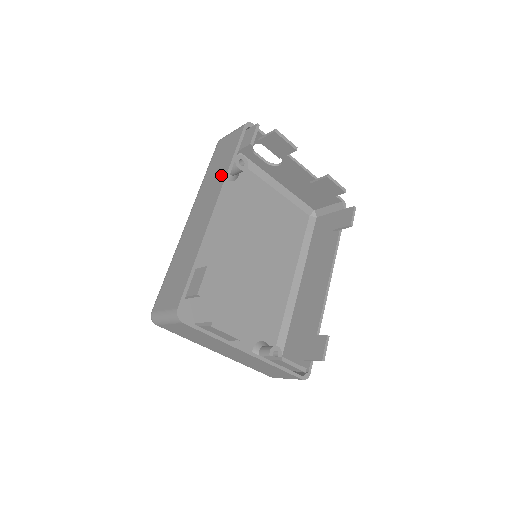
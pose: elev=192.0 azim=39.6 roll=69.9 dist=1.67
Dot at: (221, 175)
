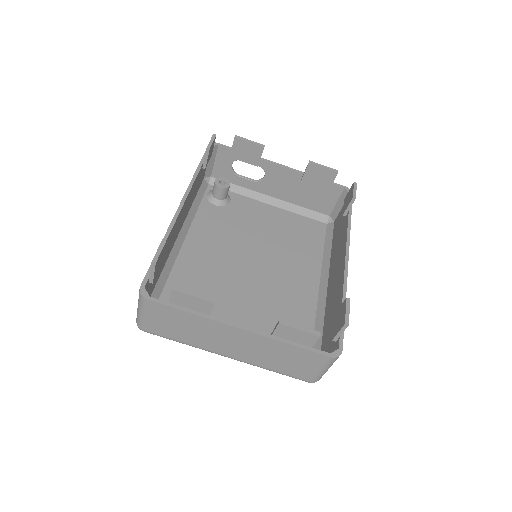
Dot at: occluded
